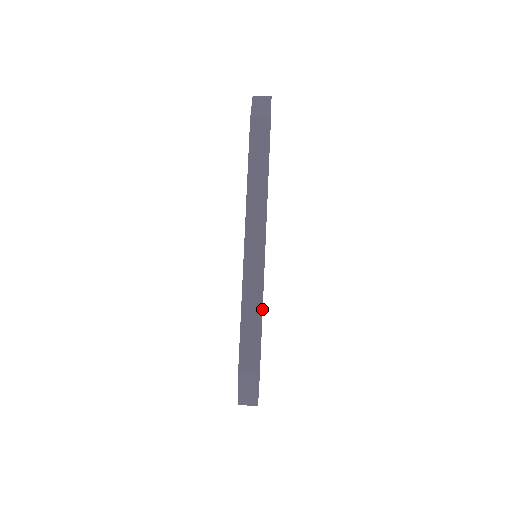
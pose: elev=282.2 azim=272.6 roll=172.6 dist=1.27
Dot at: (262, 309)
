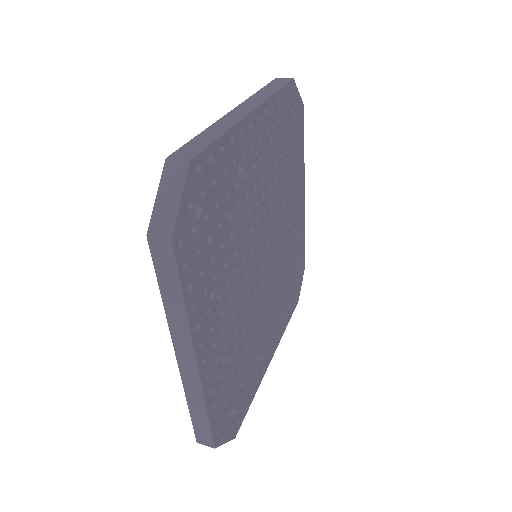
Dot at: (224, 133)
